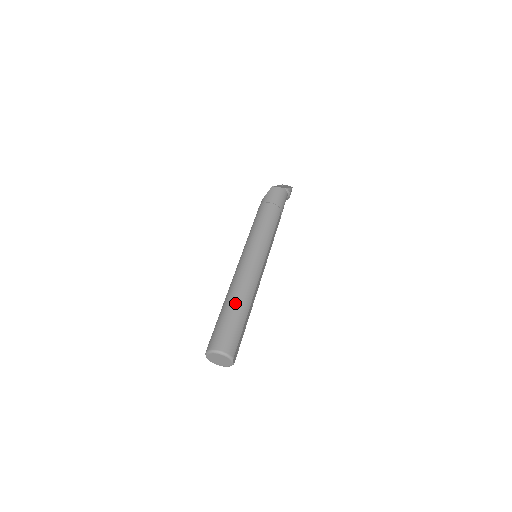
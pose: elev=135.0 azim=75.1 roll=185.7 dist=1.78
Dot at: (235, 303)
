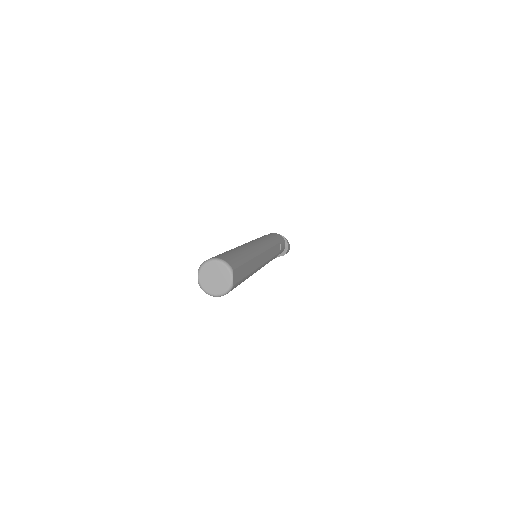
Dot at: (234, 249)
